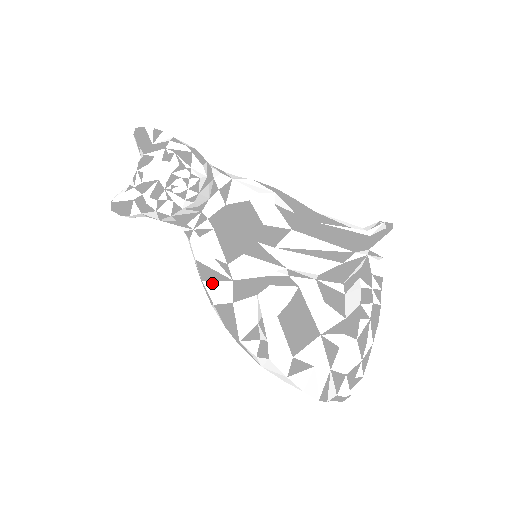
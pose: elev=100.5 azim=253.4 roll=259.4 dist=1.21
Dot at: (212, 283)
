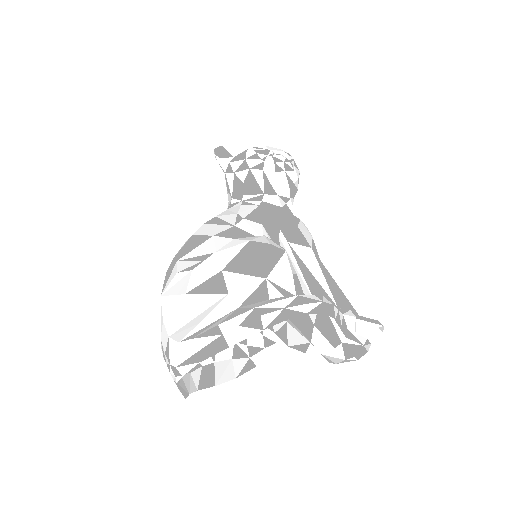
Dot at: (212, 225)
